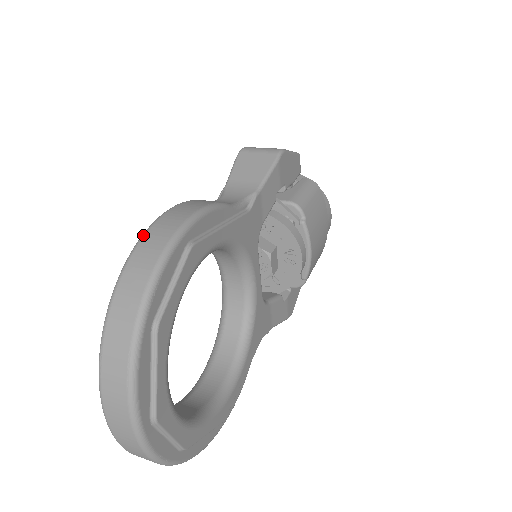
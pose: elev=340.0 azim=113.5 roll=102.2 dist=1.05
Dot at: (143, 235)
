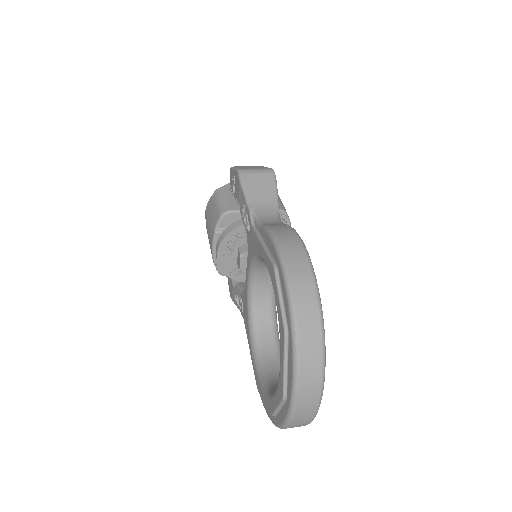
Dot at: (286, 266)
